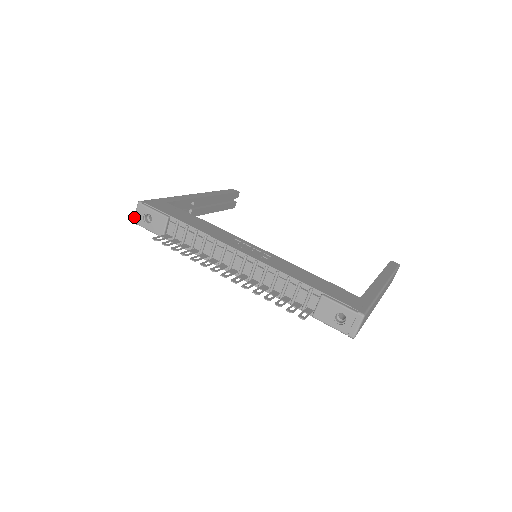
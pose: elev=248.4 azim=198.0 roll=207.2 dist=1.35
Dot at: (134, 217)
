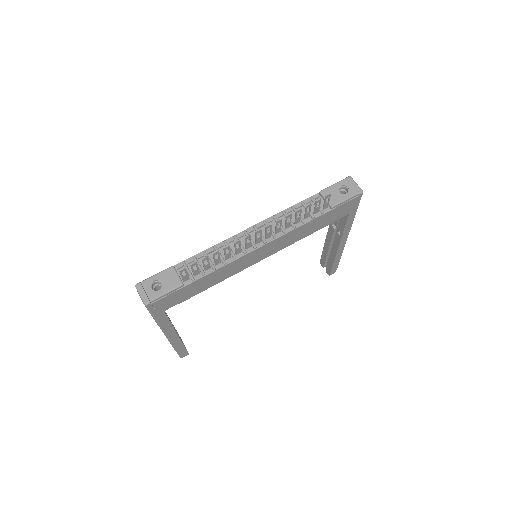
Dot at: (142, 299)
